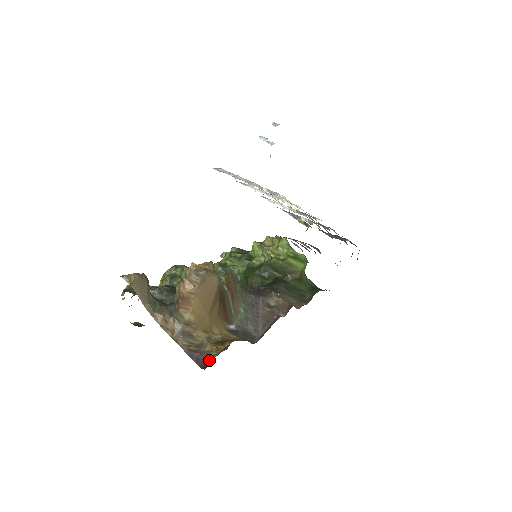
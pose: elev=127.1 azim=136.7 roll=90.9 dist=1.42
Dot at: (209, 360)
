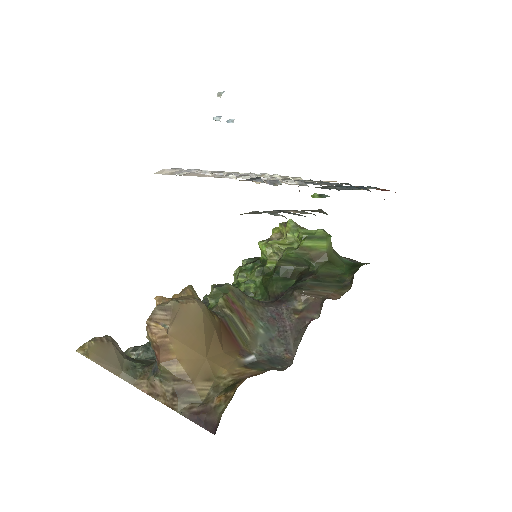
Dot at: (218, 419)
